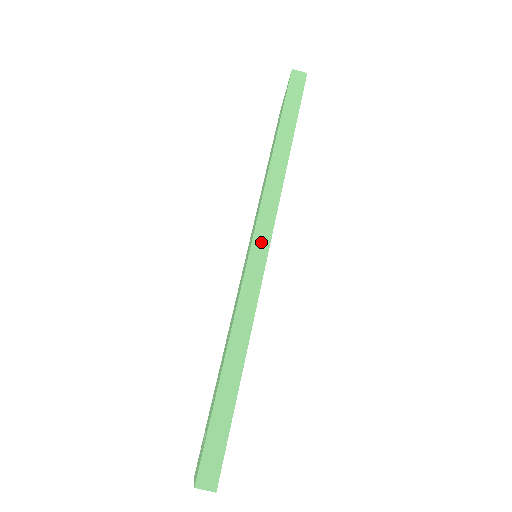
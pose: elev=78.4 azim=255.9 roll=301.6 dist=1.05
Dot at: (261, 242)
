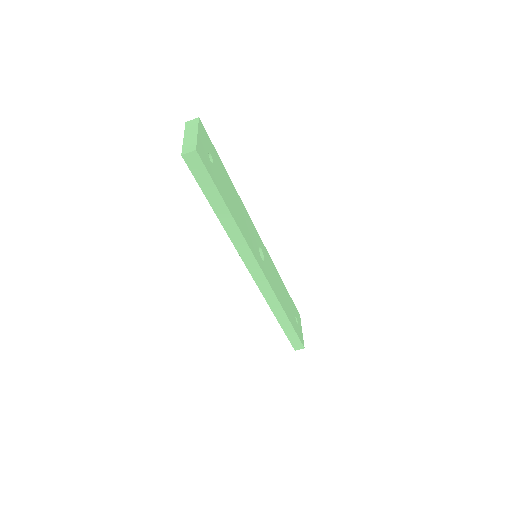
Dot at: (257, 273)
